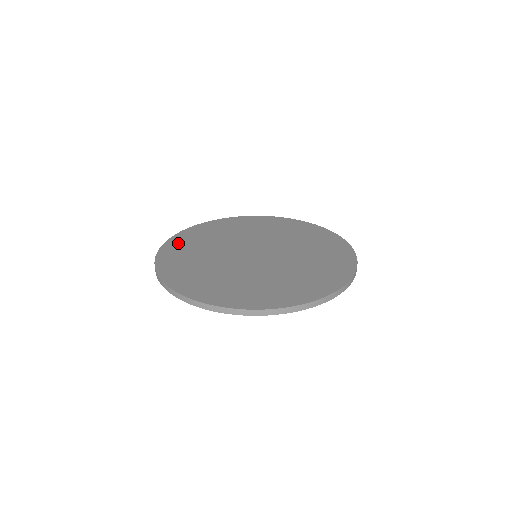
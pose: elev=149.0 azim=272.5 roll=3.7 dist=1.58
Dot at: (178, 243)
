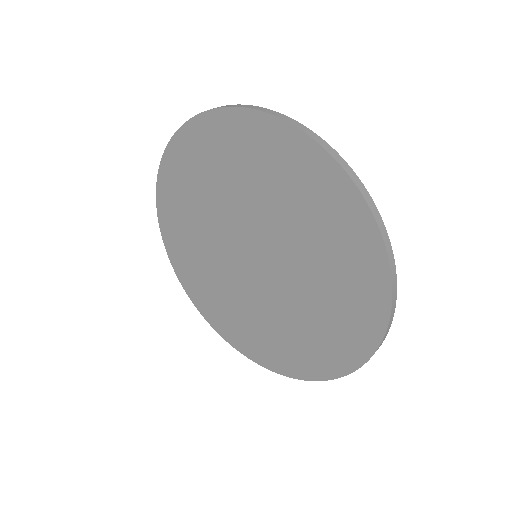
Dot at: occluded
